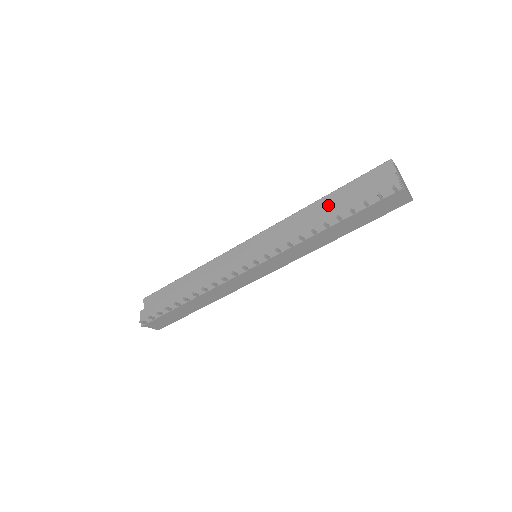
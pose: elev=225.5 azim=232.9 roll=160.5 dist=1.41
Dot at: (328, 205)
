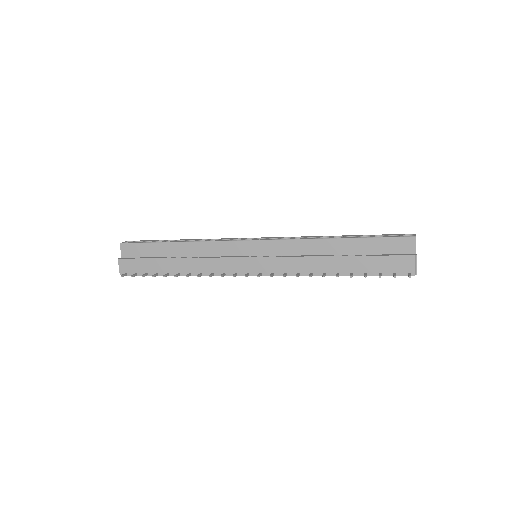
Dot at: (343, 249)
